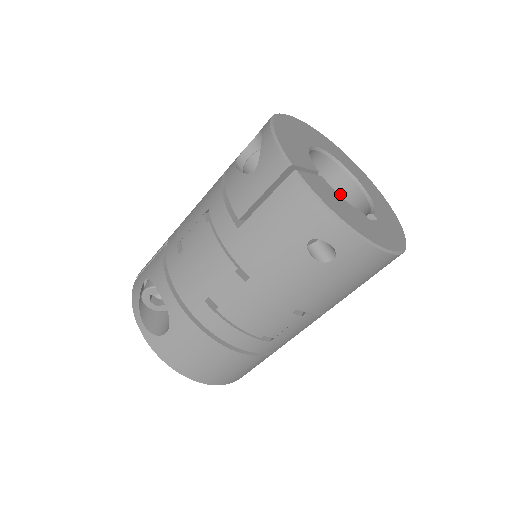
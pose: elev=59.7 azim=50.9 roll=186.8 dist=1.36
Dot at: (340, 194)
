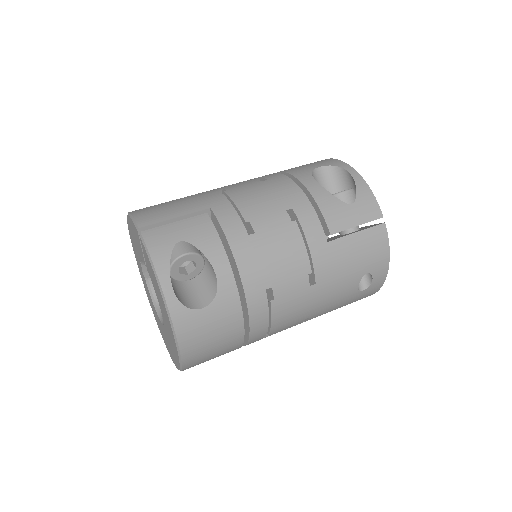
Dot at: occluded
